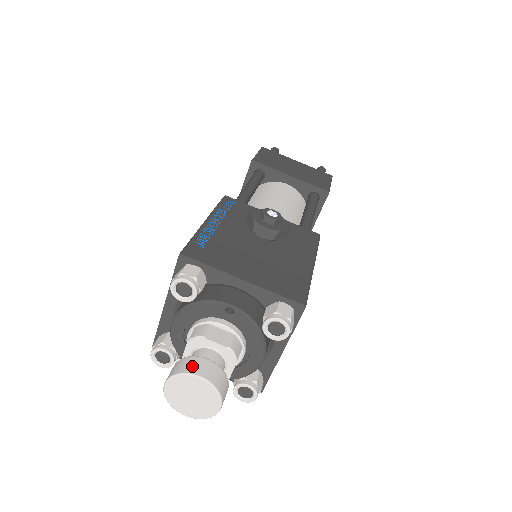
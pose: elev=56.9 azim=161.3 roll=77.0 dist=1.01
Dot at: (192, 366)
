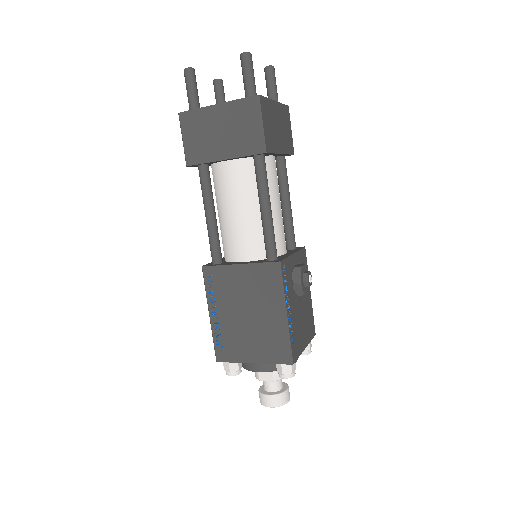
Dot at: (286, 399)
